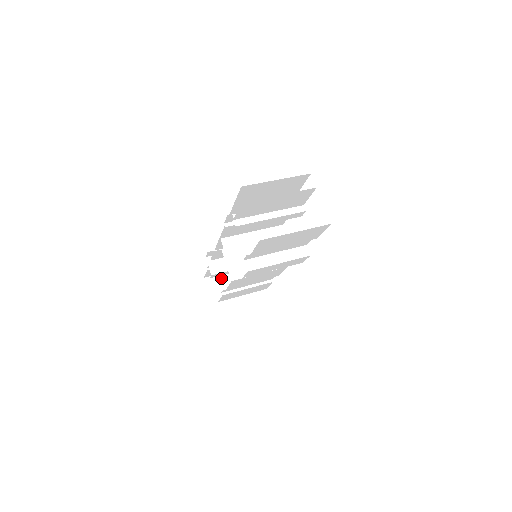
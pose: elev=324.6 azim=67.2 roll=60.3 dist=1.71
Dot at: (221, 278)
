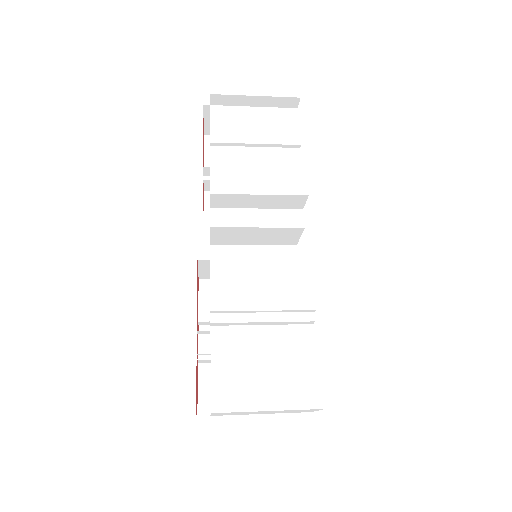
Dot at: occluded
